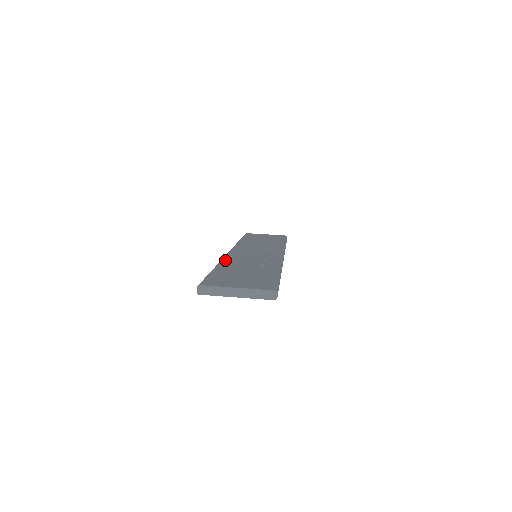
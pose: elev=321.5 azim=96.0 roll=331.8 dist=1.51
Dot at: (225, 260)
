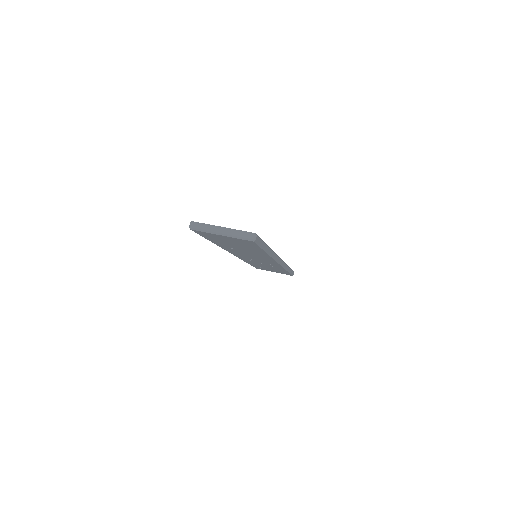
Dot at: occluded
